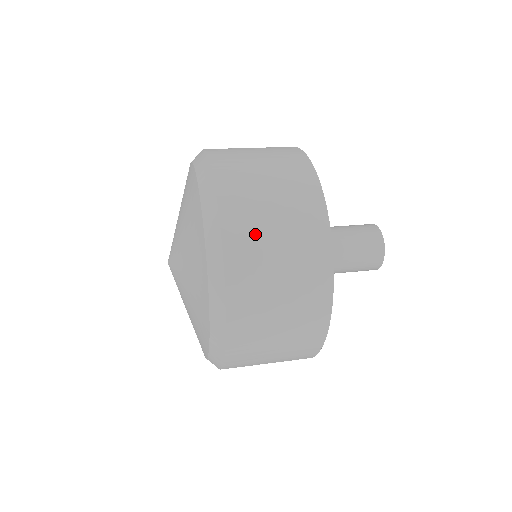
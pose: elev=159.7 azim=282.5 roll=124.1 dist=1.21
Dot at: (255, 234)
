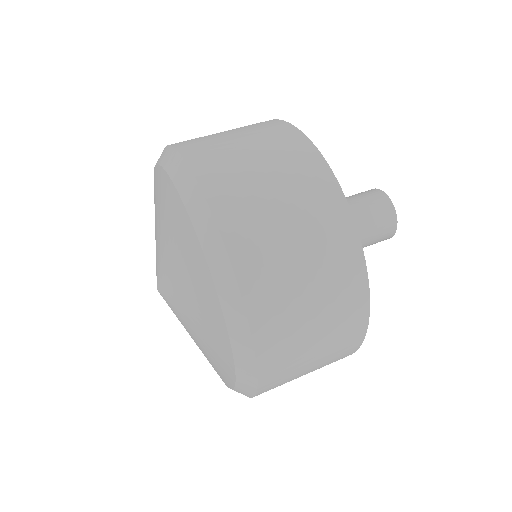
Dot at: (261, 225)
